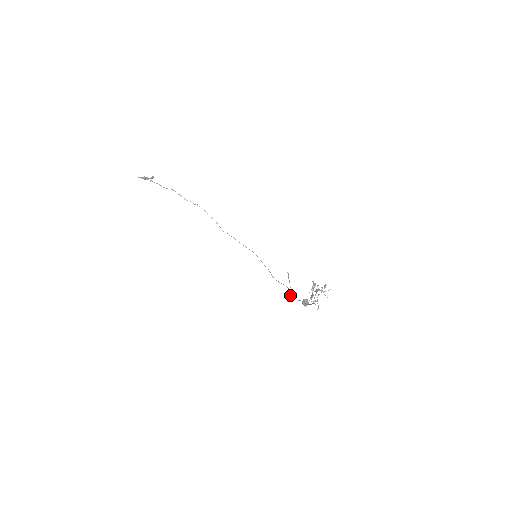
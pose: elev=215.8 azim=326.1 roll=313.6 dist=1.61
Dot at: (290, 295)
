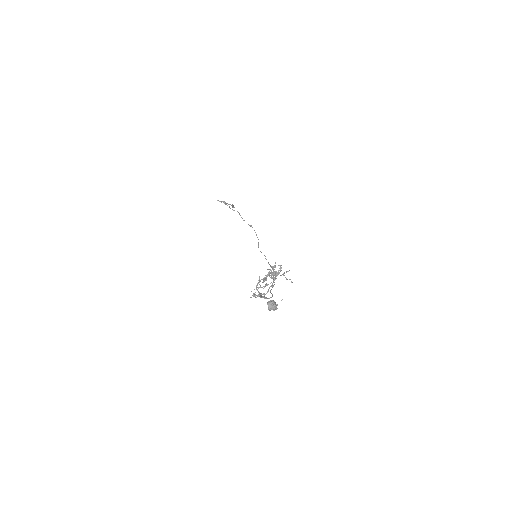
Dot at: occluded
